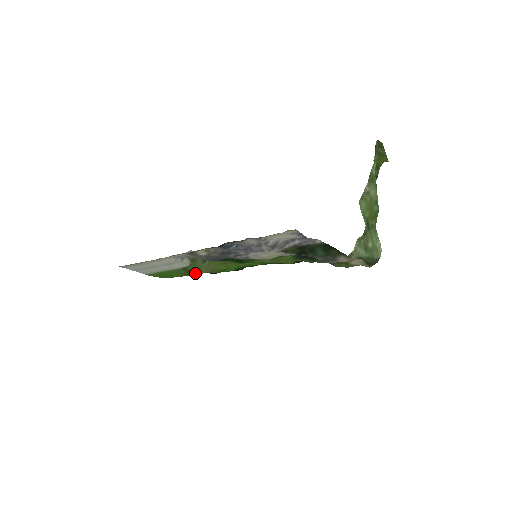
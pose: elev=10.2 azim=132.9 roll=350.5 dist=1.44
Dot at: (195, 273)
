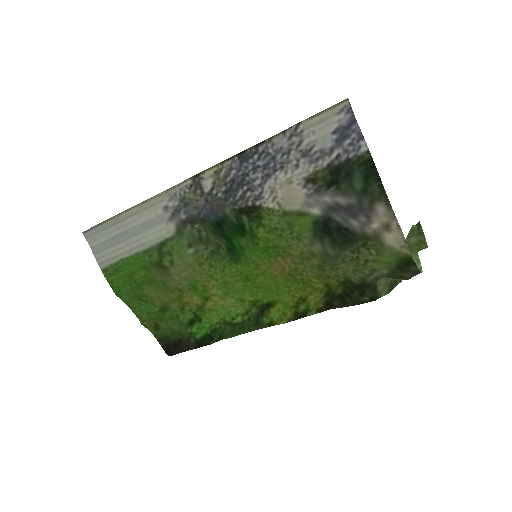
Dot at: (166, 270)
